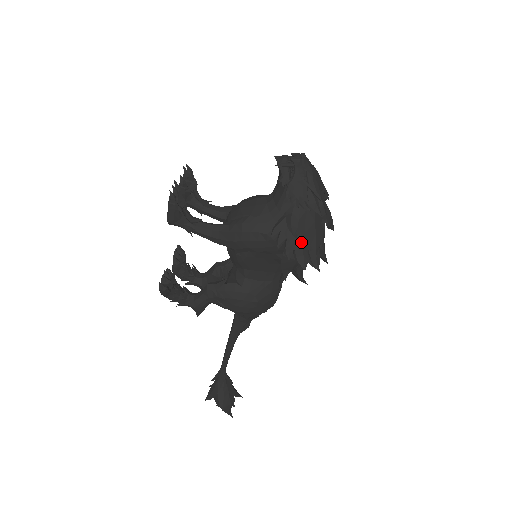
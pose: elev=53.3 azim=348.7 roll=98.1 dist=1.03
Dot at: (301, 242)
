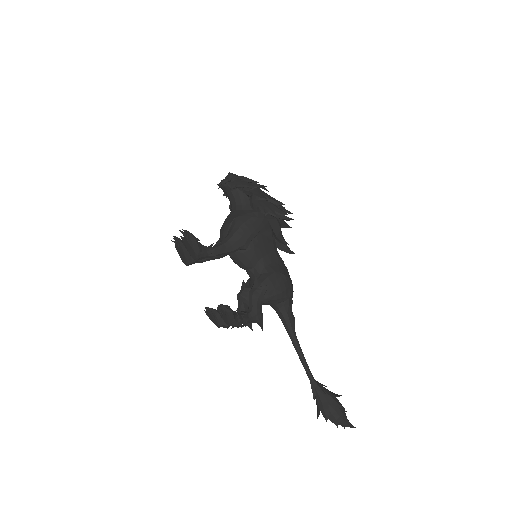
Dot at: (272, 205)
